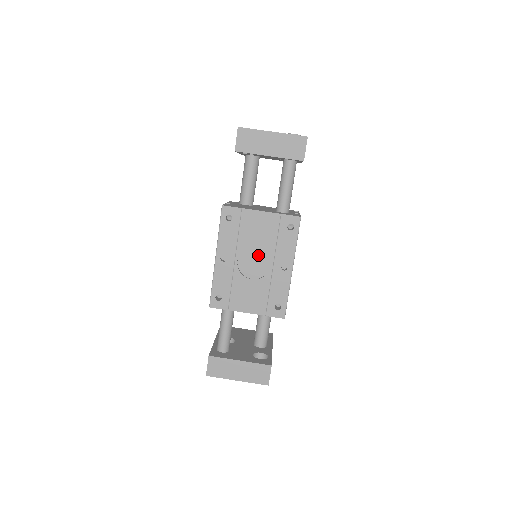
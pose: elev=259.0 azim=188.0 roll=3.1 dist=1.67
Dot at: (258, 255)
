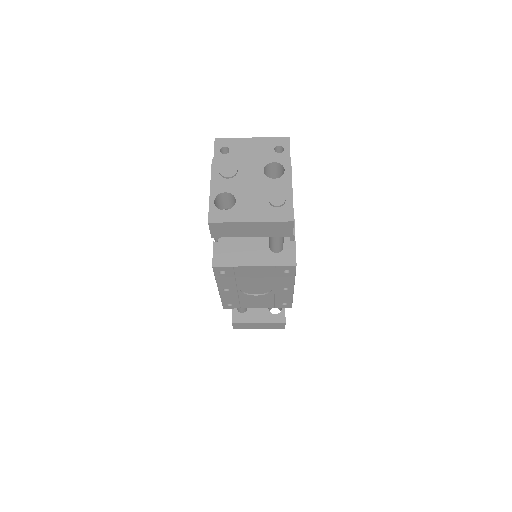
Dot at: (258, 284)
